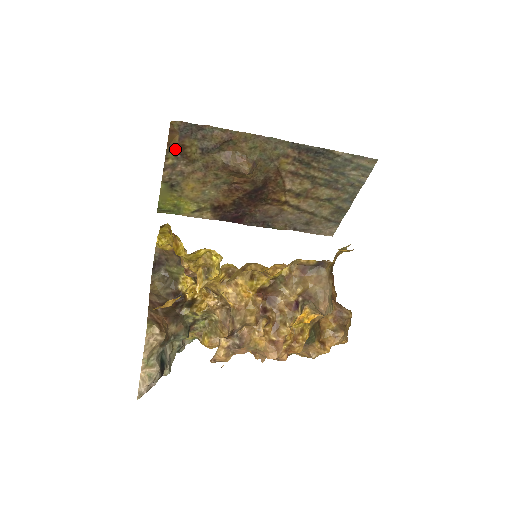
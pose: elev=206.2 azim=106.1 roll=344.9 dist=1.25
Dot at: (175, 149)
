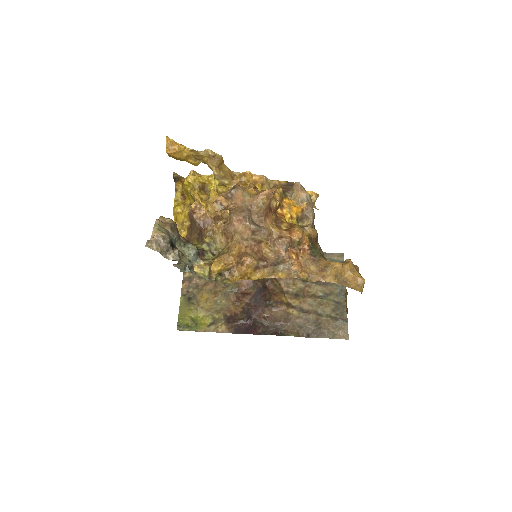
Dot at: occluded
